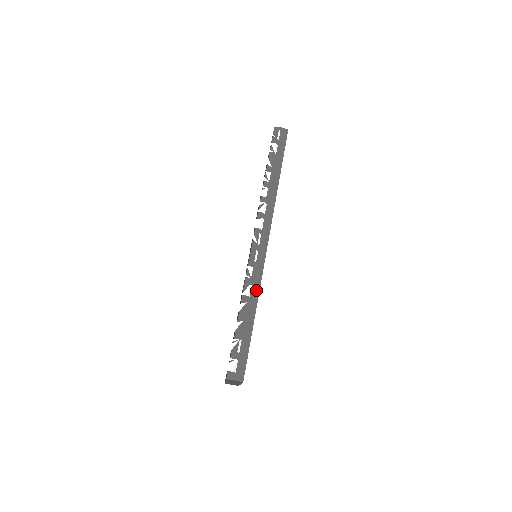
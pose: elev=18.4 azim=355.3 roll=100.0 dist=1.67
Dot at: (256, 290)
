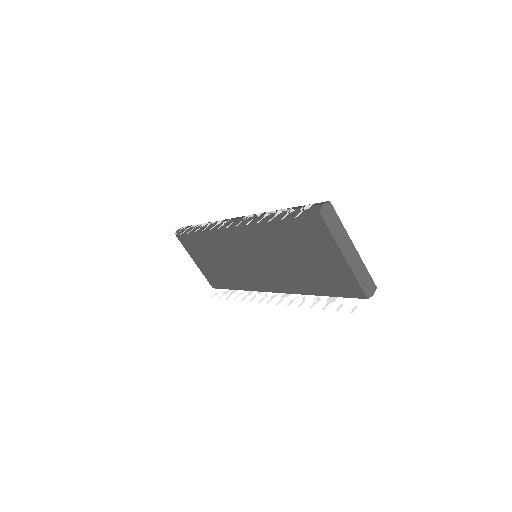
Dot at: (264, 213)
